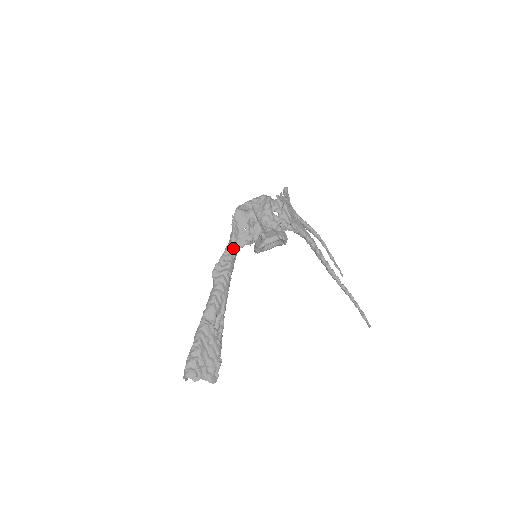
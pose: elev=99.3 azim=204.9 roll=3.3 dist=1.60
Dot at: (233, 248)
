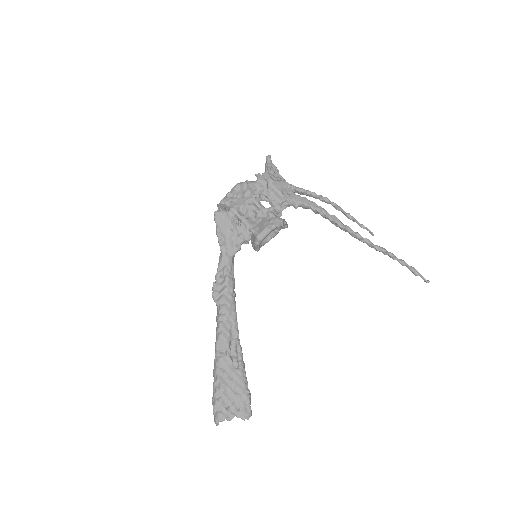
Dot at: (225, 259)
